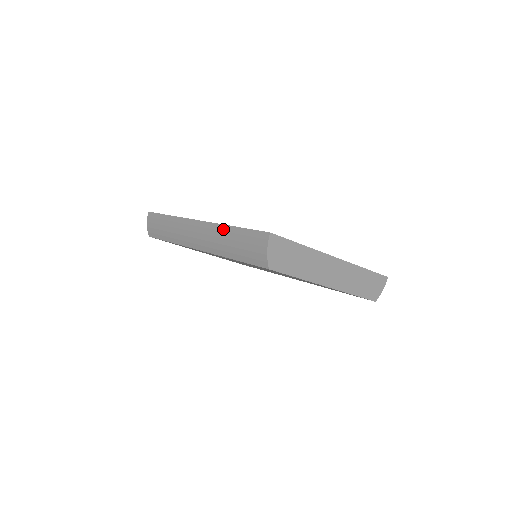
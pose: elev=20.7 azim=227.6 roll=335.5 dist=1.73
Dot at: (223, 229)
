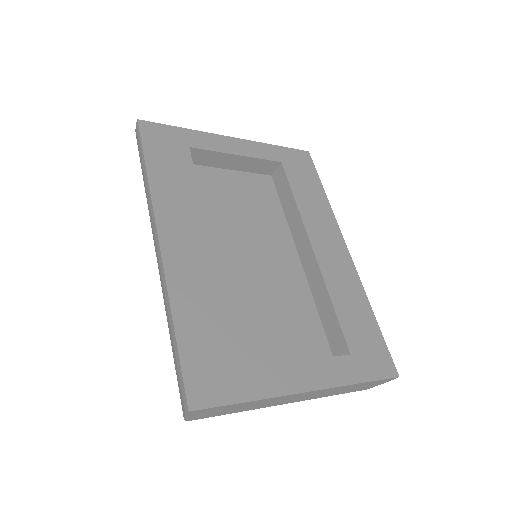
Dot at: (168, 308)
